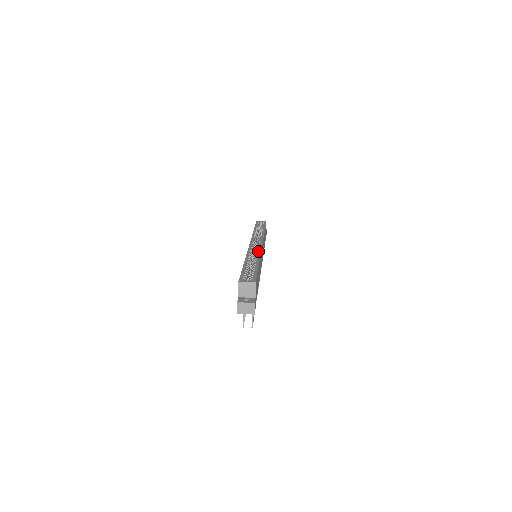
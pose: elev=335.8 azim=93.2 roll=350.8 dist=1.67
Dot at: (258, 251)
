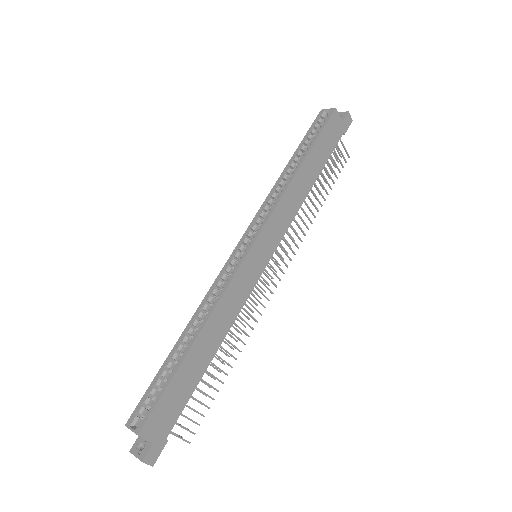
Dot at: (223, 286)
